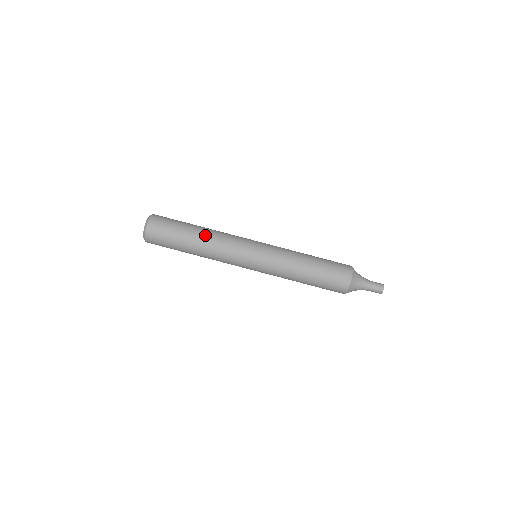
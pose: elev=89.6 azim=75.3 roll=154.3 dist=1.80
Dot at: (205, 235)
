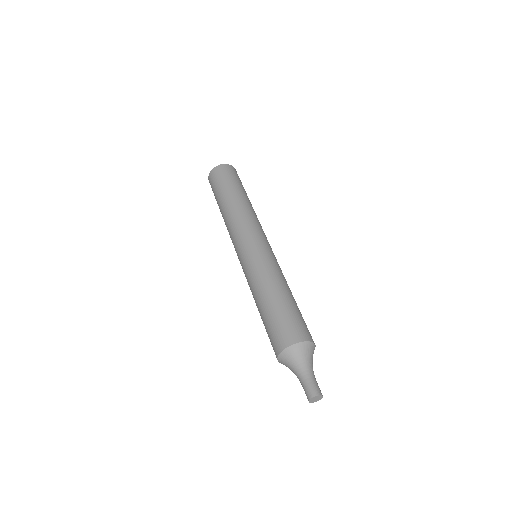
Dot at: (231, 205)
